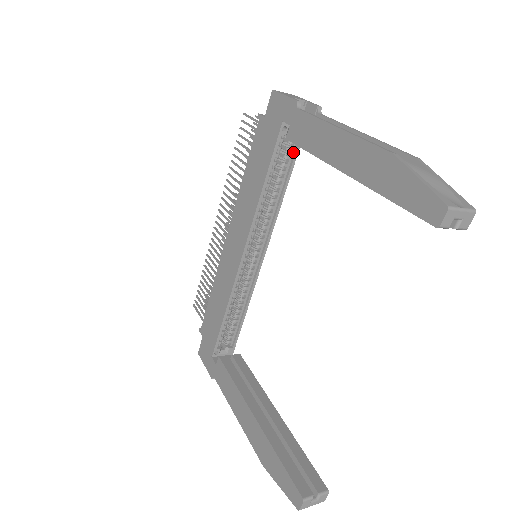
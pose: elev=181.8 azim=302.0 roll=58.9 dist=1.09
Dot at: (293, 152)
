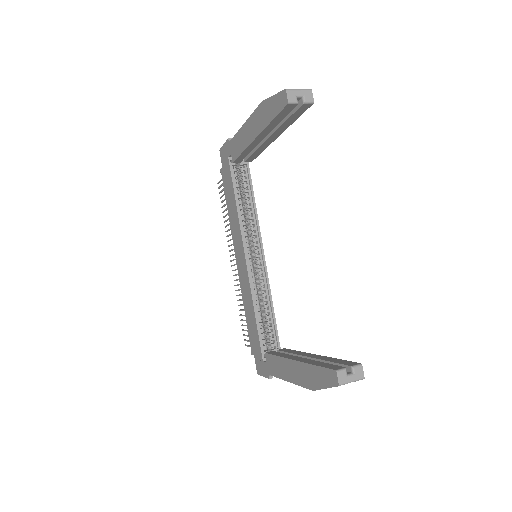
Dot at: (247, 176)
